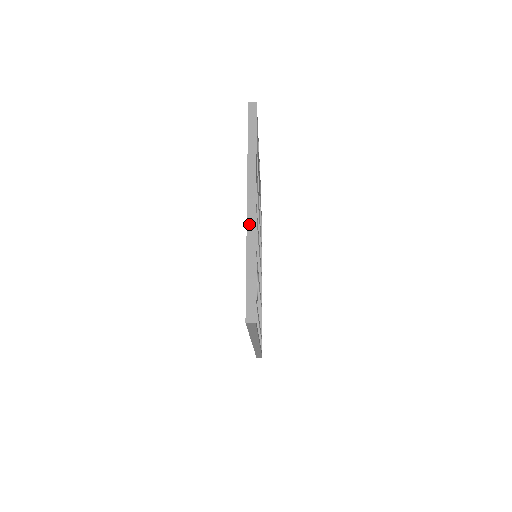
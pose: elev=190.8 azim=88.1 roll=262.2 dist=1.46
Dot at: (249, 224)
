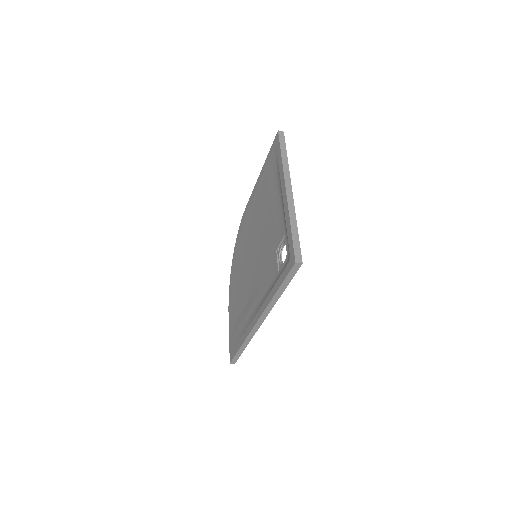
Dot at: (289, 202)
